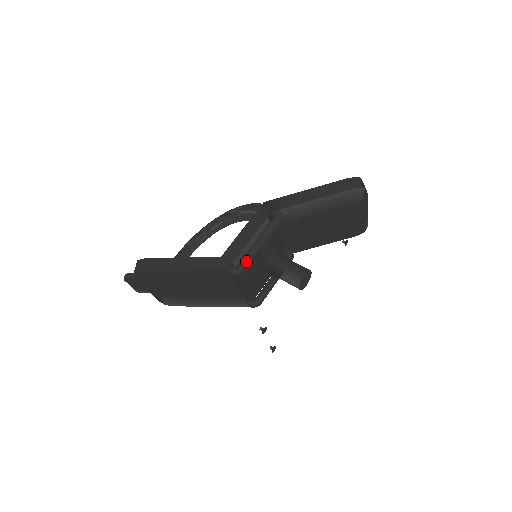
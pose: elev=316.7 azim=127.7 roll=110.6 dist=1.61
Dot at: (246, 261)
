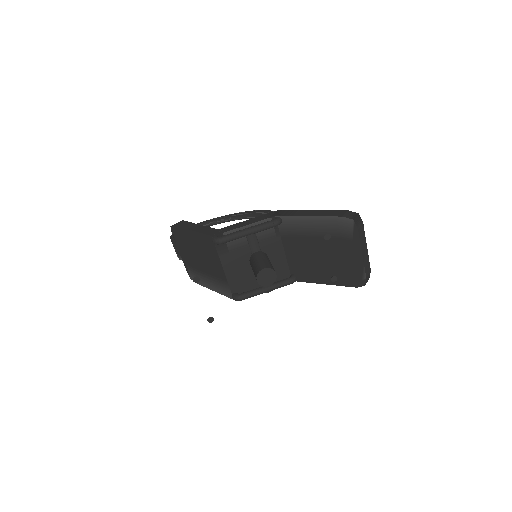
Dot at: (228, 235)
